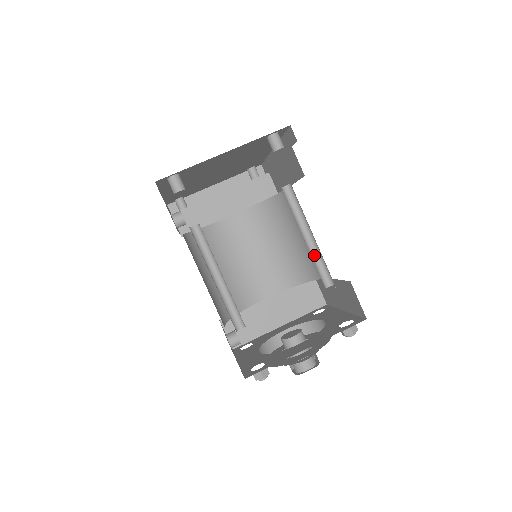
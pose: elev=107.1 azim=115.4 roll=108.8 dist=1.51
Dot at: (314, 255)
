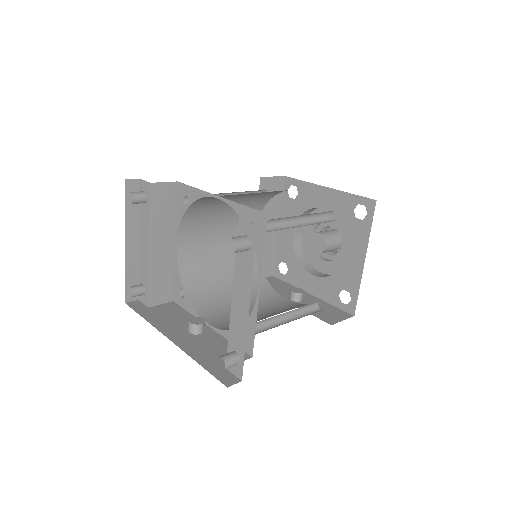
Dot at: (308, 219)
